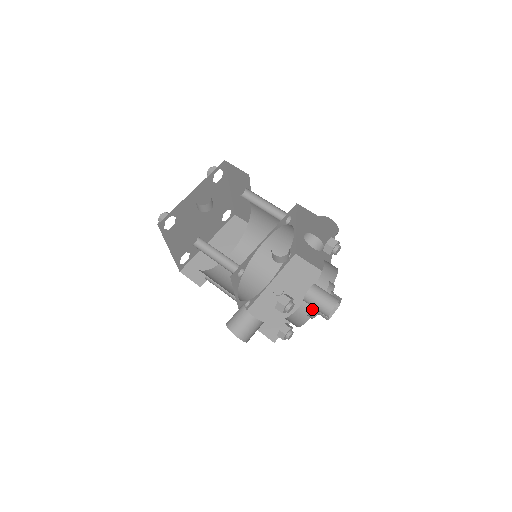
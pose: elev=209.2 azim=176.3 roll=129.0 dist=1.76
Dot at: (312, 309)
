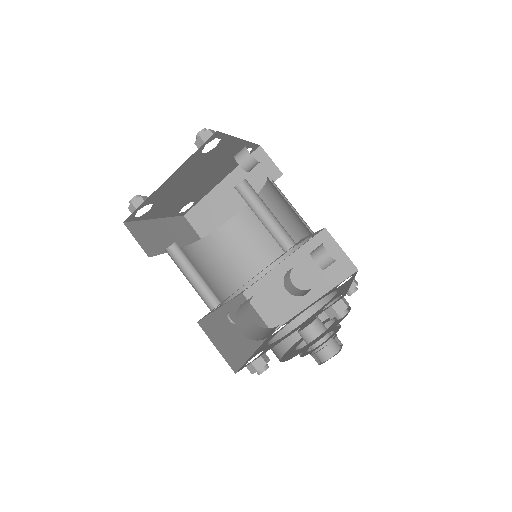
Dot at: (279, 353)
